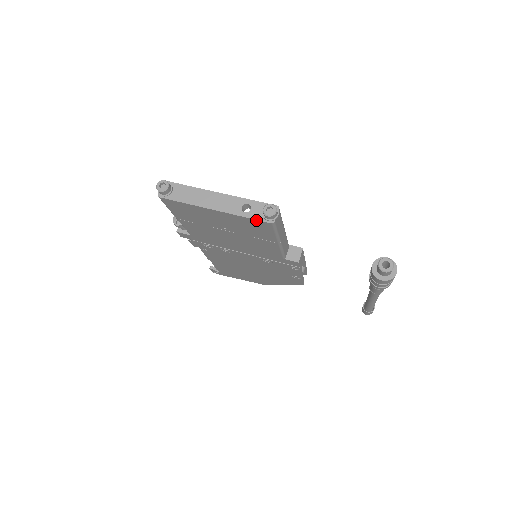
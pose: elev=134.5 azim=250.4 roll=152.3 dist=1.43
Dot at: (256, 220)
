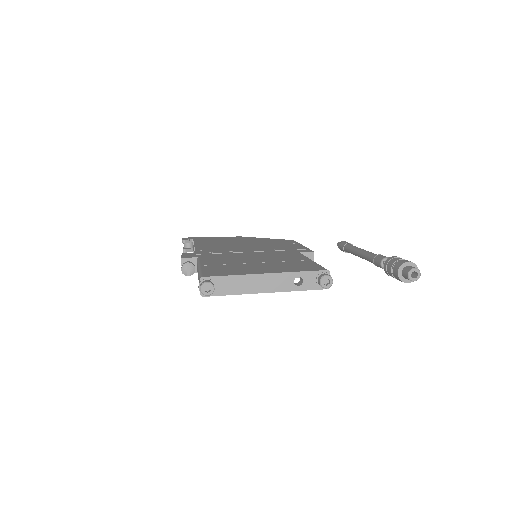
Dot at: occluded
